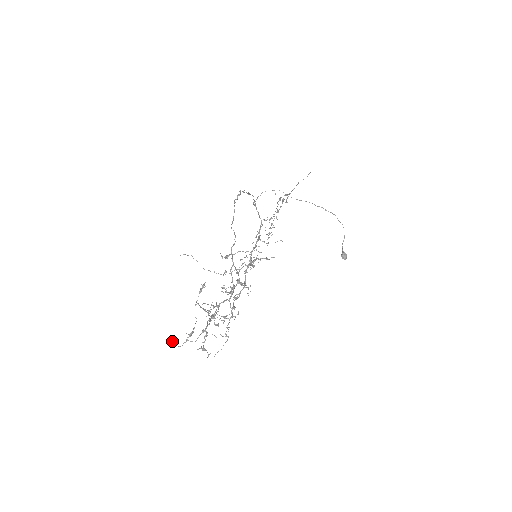
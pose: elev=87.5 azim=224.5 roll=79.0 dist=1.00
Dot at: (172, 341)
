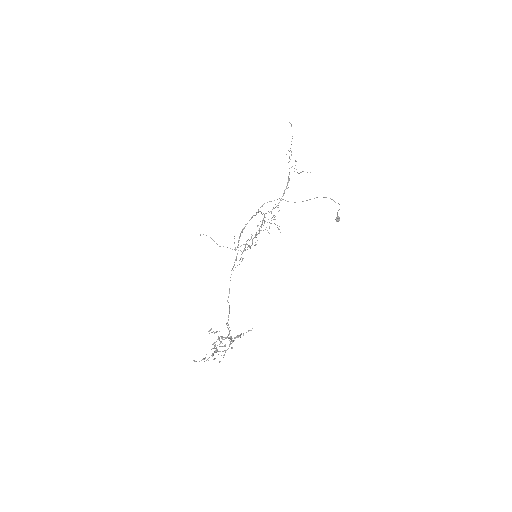
Dot at: (194, 361)
